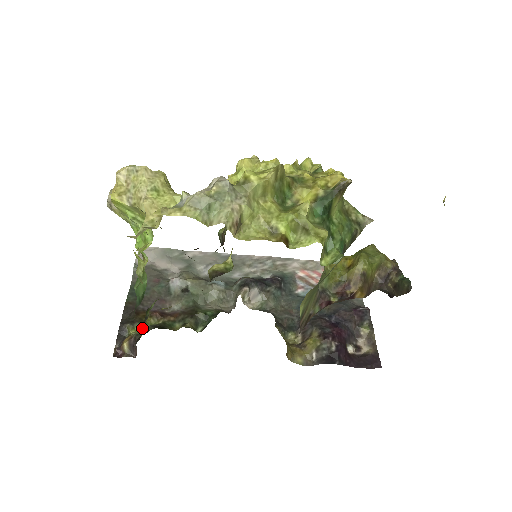
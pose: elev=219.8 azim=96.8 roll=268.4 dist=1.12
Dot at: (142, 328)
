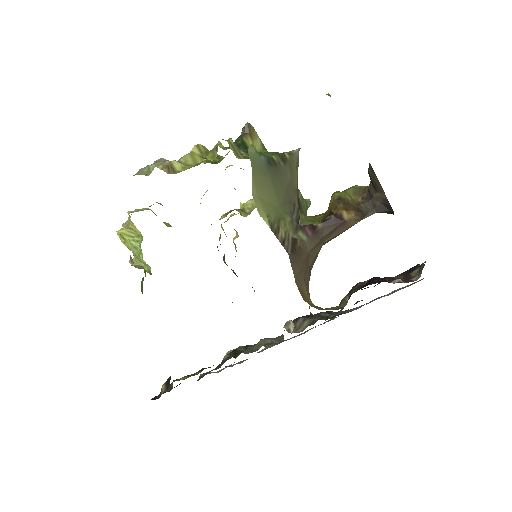
Dot at: occluded
